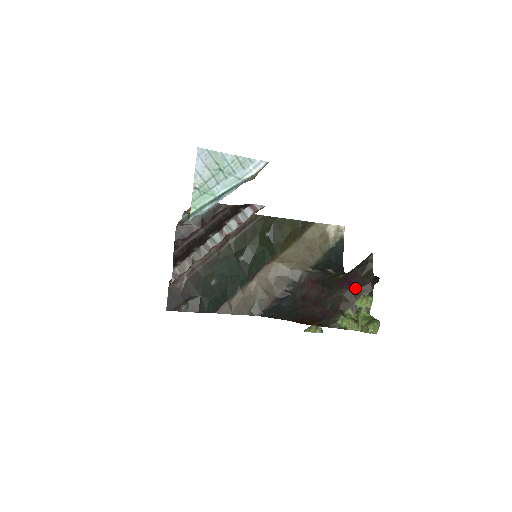
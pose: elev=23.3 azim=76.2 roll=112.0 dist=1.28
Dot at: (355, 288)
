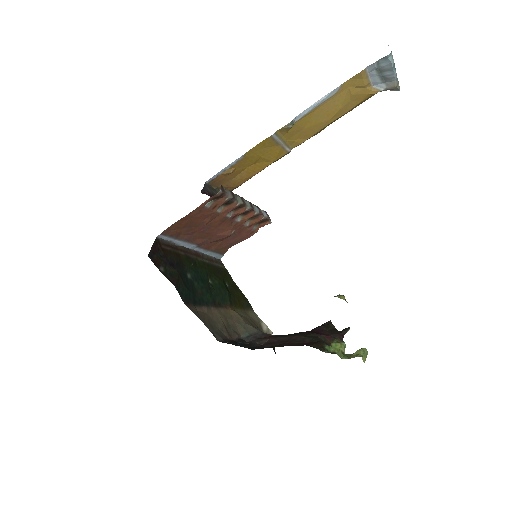
Dot at: (327, 335)
